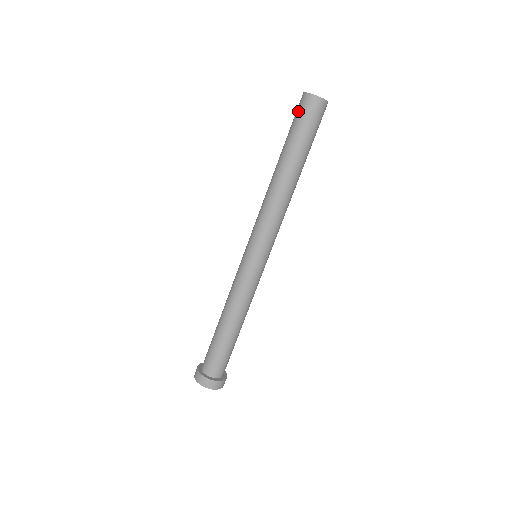
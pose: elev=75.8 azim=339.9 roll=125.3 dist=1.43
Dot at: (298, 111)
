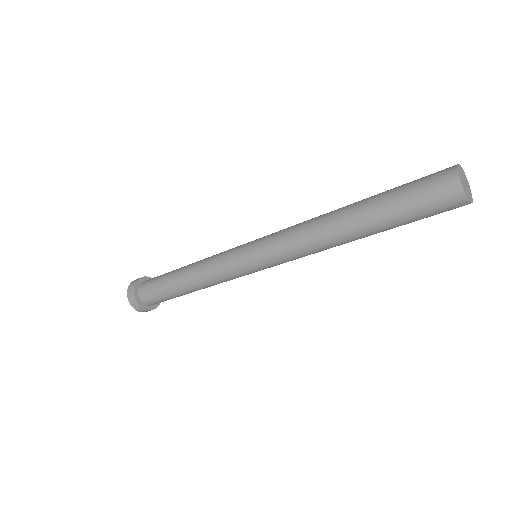
Dot at: (428, 179)
